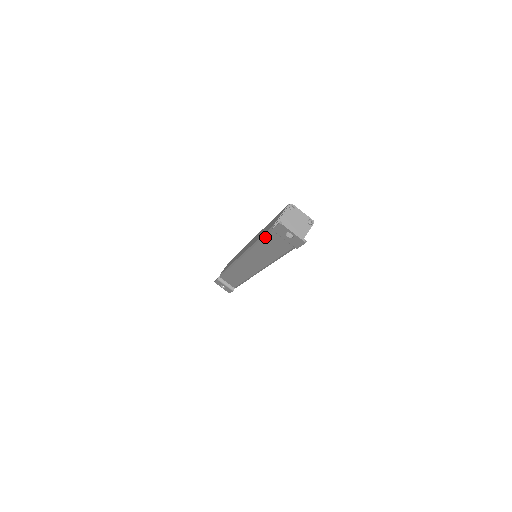
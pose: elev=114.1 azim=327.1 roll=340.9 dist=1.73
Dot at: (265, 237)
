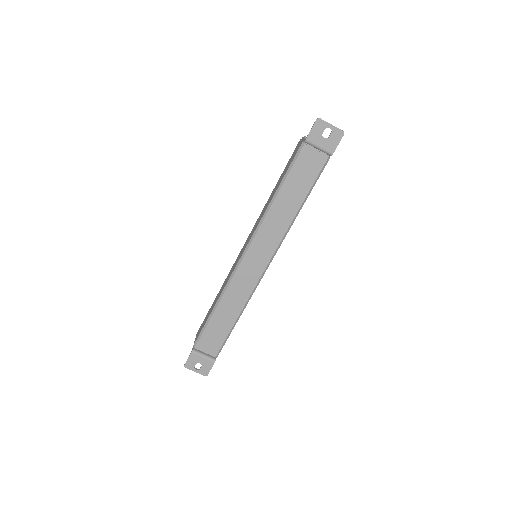
Dot at: (290, 172)
